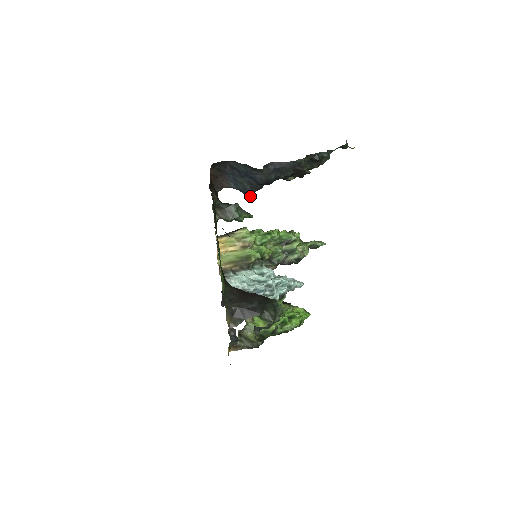
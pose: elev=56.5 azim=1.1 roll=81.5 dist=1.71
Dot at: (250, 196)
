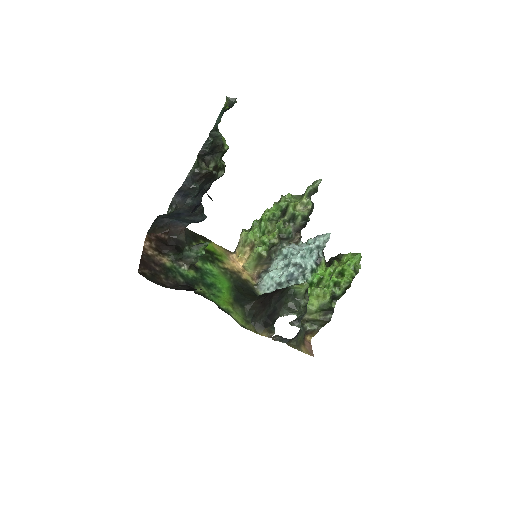
Dot at: occluded
